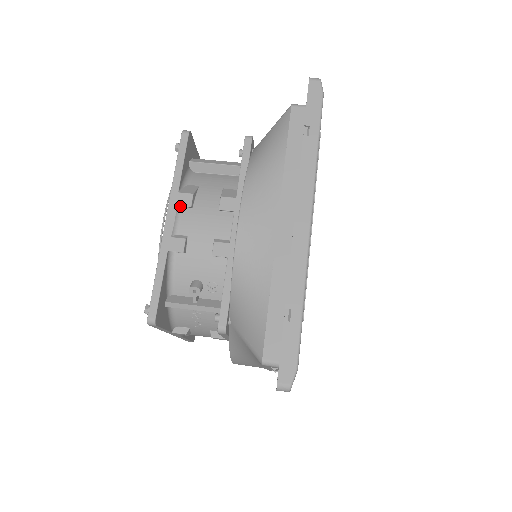
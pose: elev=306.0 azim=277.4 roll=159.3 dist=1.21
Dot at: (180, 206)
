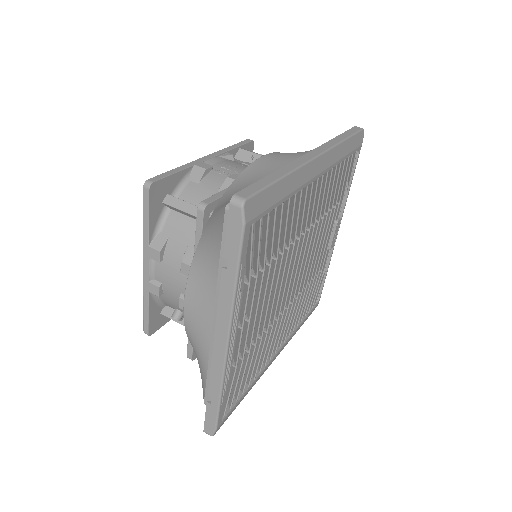
Dot at: (152, 258)
